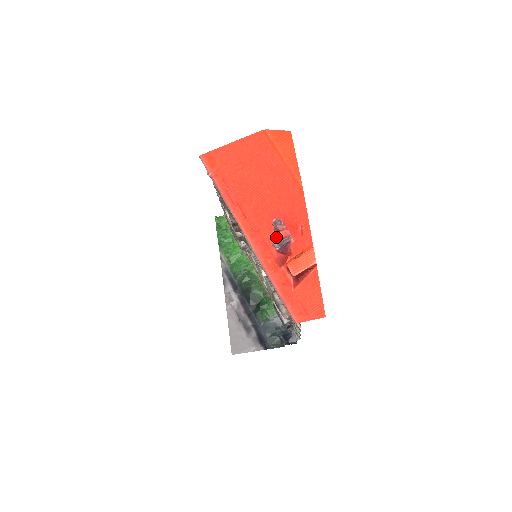
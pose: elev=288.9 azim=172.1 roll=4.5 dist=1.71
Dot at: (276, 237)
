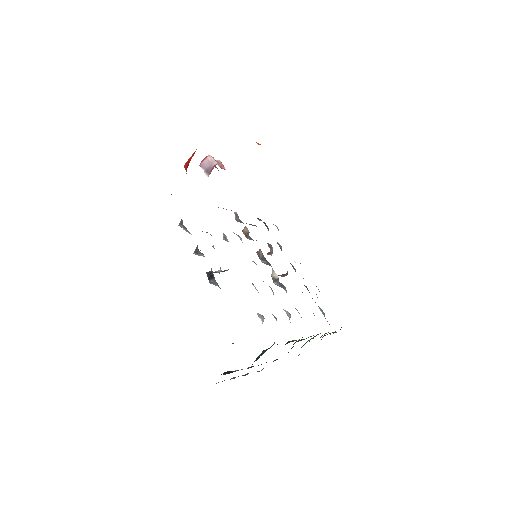
Dot at: occluded
